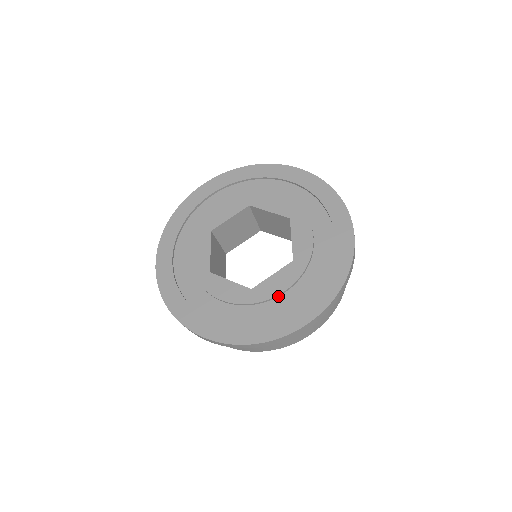
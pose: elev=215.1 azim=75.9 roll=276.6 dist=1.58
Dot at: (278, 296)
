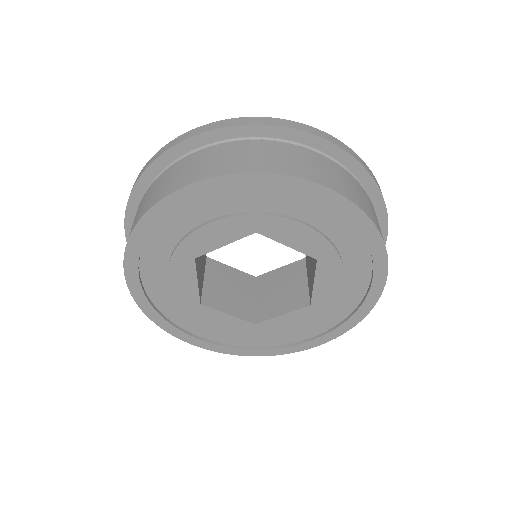
Dot at: occluded
